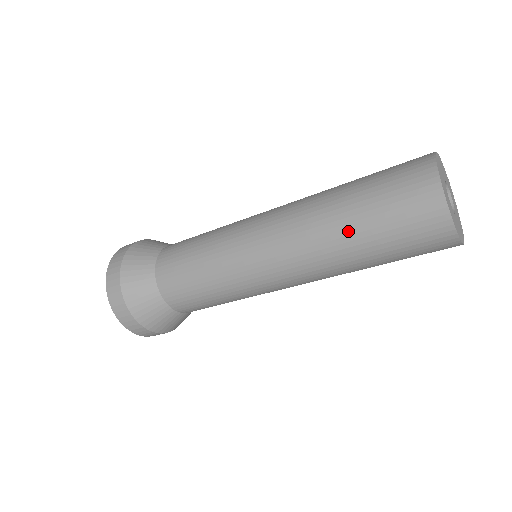
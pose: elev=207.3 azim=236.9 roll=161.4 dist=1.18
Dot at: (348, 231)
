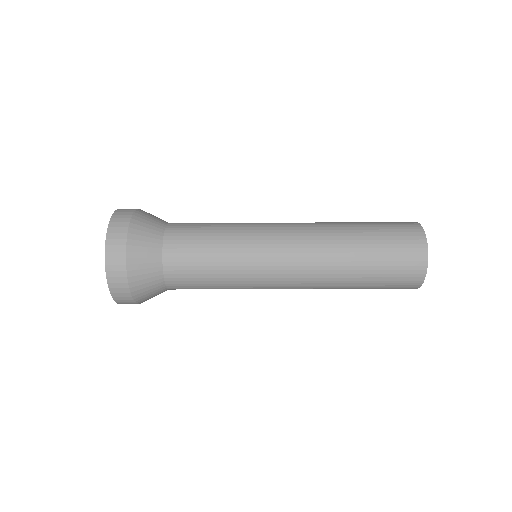
Dot at: (353, 224)
